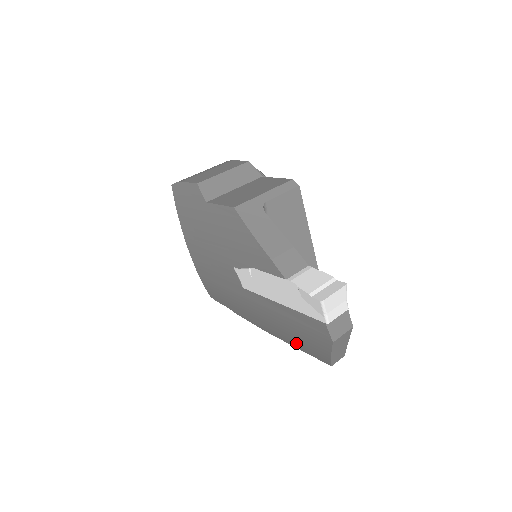
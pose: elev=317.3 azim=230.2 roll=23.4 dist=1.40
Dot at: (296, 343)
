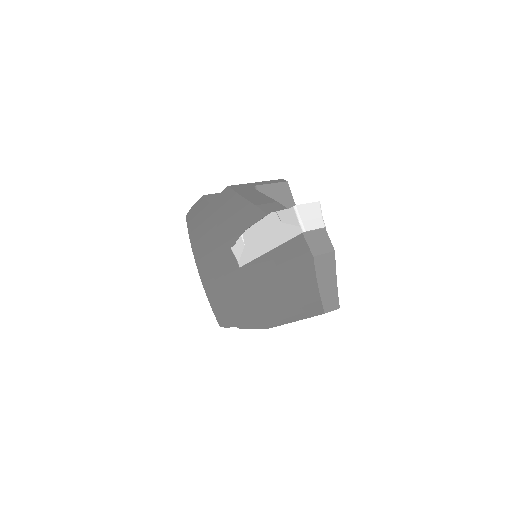
Dot at: (291, 309)
